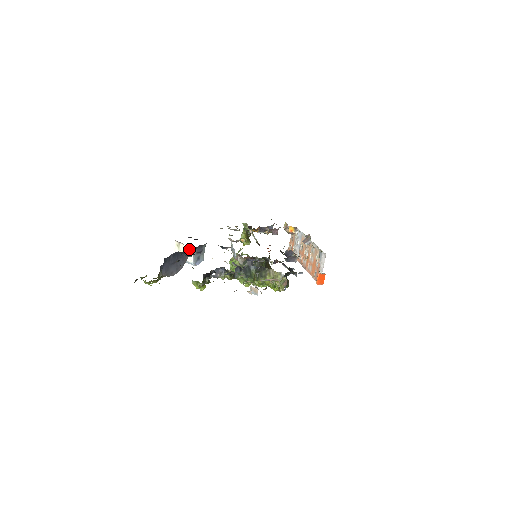
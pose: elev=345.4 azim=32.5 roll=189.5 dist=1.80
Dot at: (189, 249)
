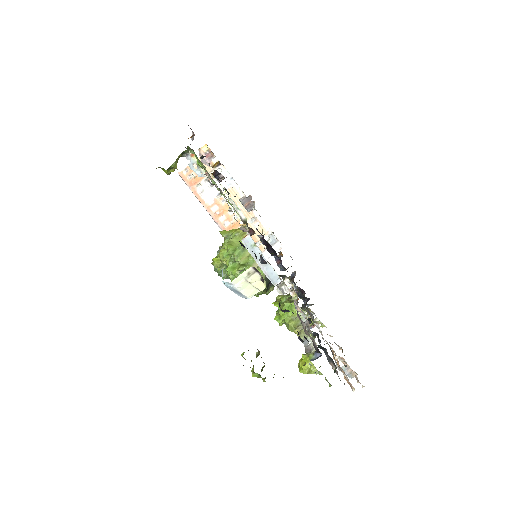
Dot at: (263, 283)
